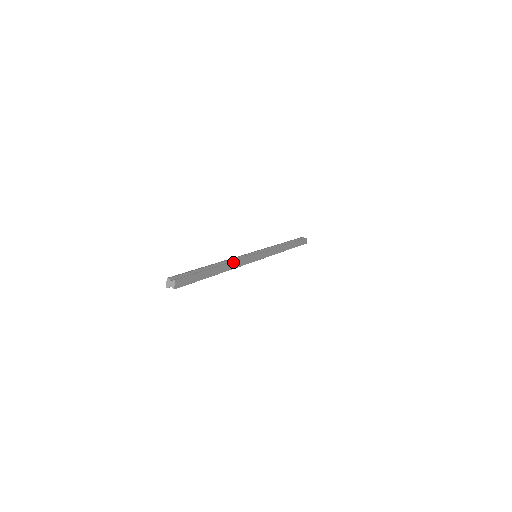
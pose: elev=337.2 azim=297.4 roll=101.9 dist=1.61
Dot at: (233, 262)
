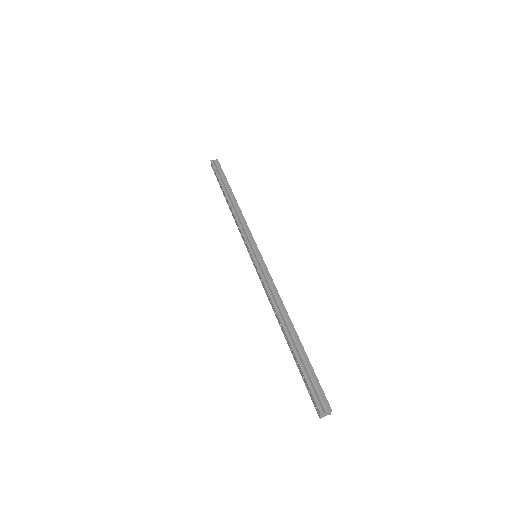
Dot at: (282, 302)
